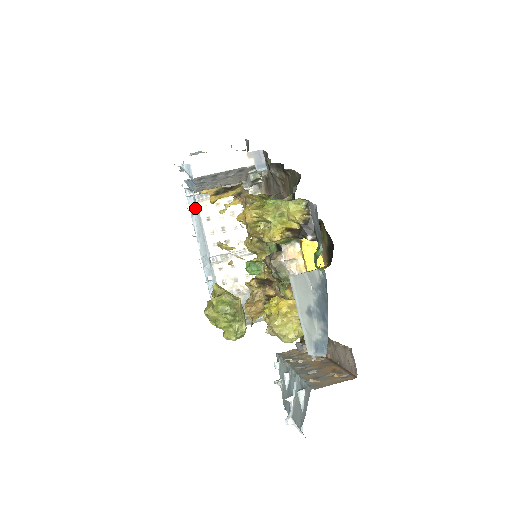
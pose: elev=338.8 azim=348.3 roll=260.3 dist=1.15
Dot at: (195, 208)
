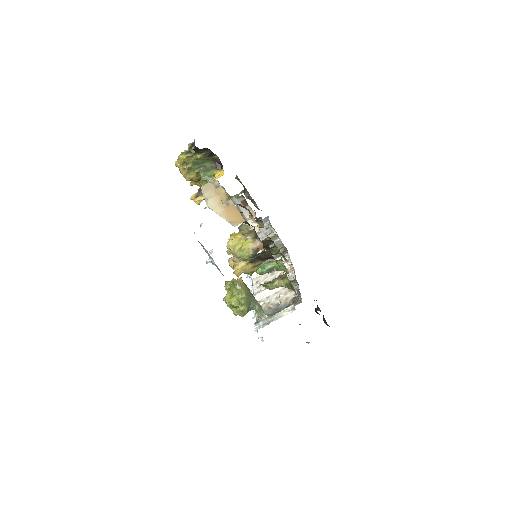
Dot at: occluded
